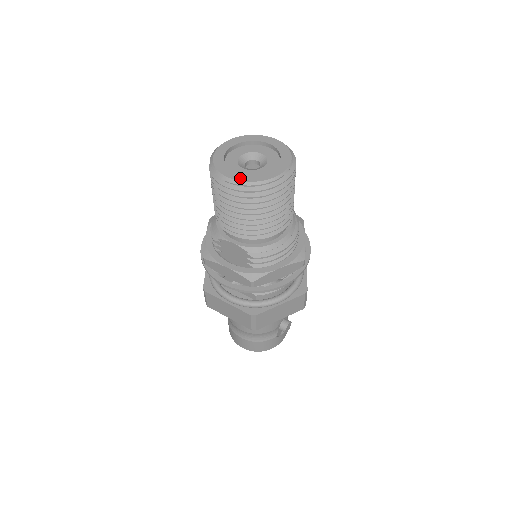
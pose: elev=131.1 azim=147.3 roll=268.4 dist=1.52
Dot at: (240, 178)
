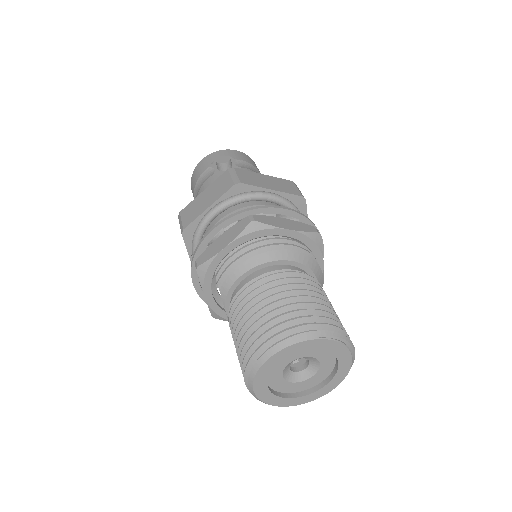
Dot at: (261, 395)
